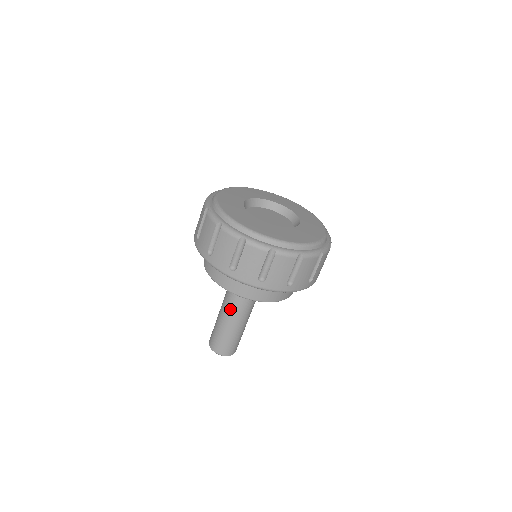
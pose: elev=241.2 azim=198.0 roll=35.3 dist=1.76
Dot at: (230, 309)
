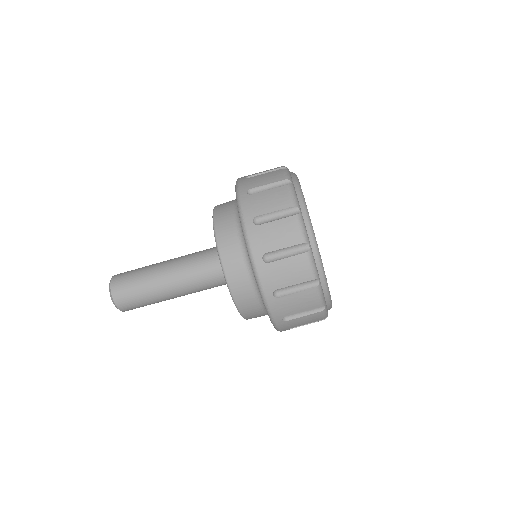
Dot at: (184, 282)
